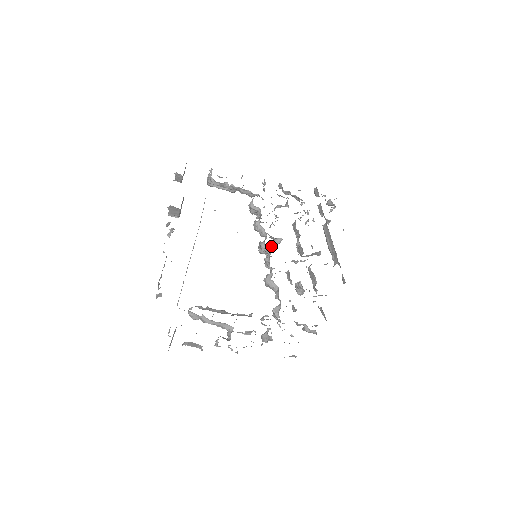
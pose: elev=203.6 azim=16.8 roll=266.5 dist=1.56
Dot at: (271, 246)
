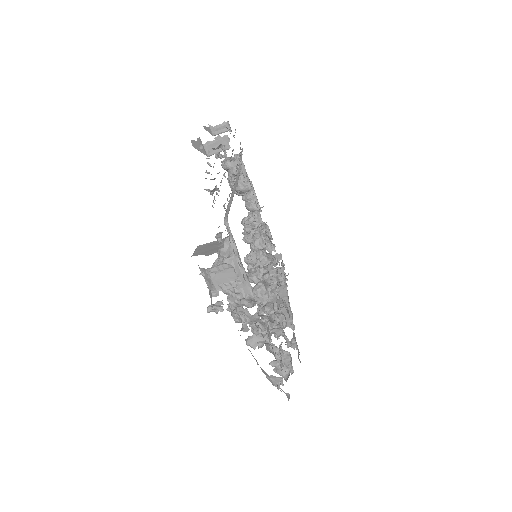
Dot at: occluded
